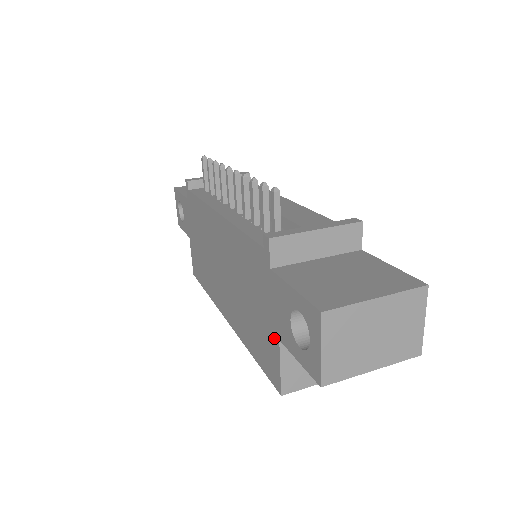
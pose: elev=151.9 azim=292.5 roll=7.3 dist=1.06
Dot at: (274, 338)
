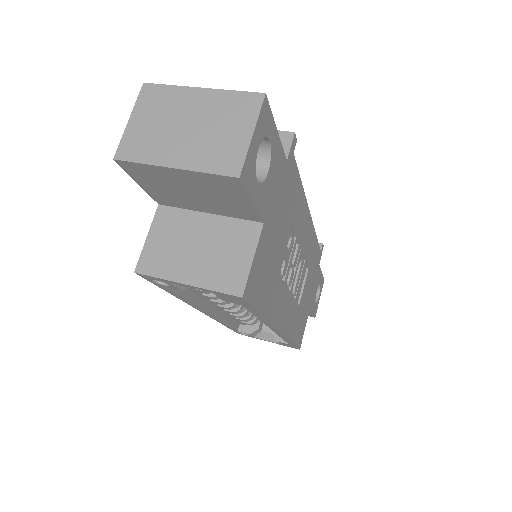
Dot at: occluded
